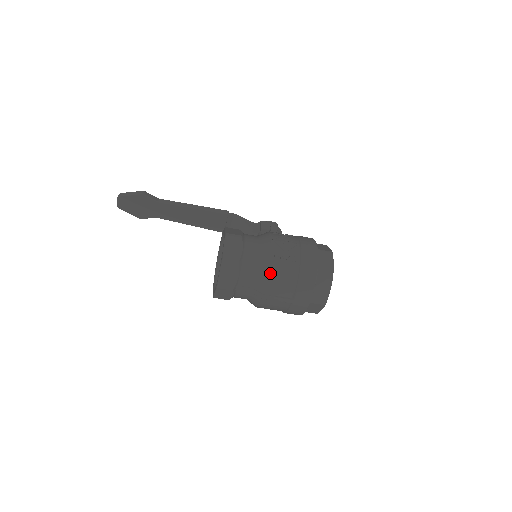
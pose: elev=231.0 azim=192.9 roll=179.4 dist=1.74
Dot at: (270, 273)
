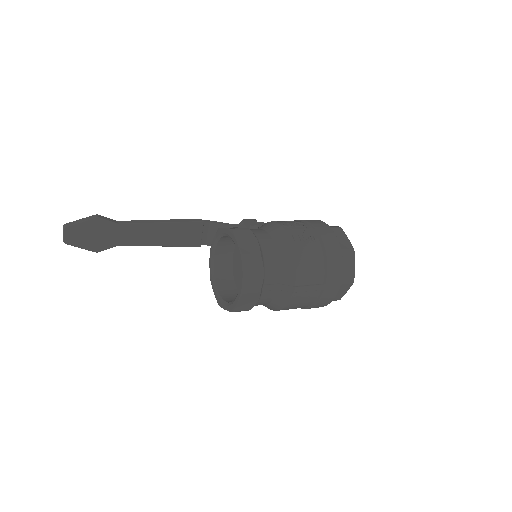
Dot at: (297, 259)
